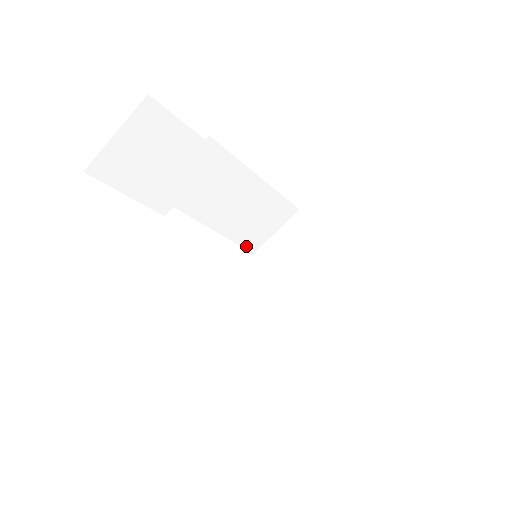
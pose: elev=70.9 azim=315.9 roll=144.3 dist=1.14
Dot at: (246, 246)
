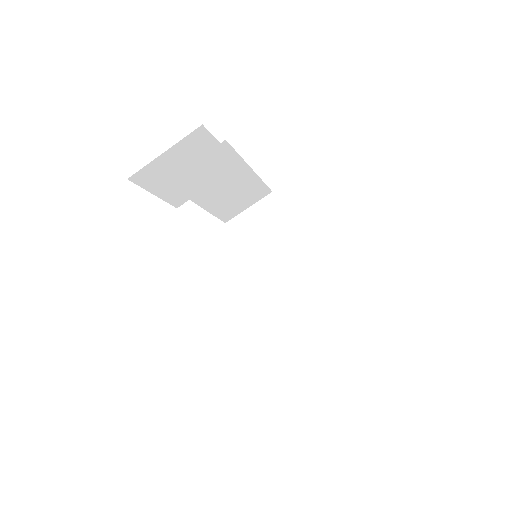
Dot at: (221, 218)
